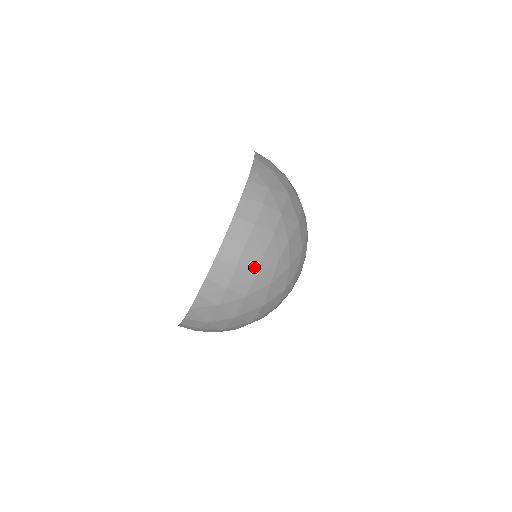
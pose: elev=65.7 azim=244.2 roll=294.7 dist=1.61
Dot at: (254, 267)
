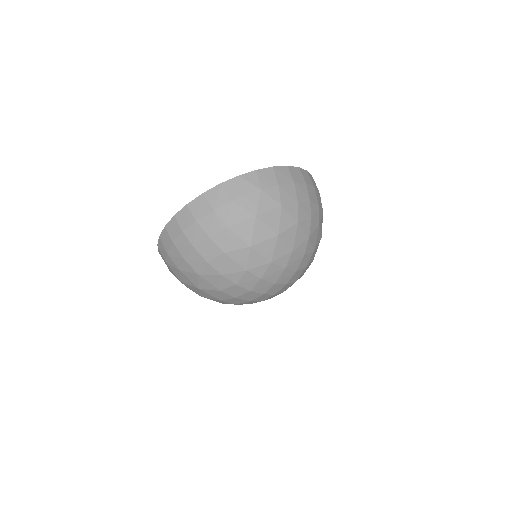
Dot at: (301, 198)
